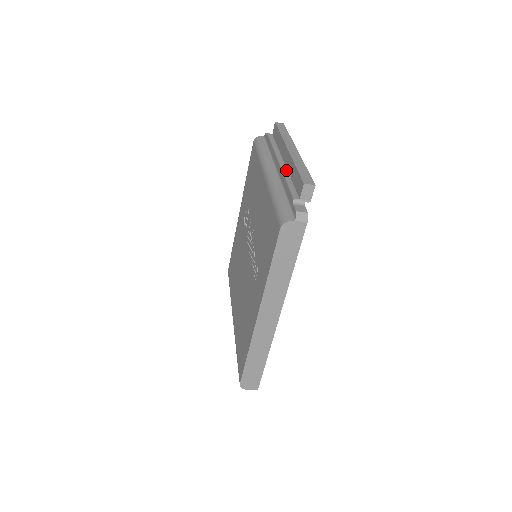
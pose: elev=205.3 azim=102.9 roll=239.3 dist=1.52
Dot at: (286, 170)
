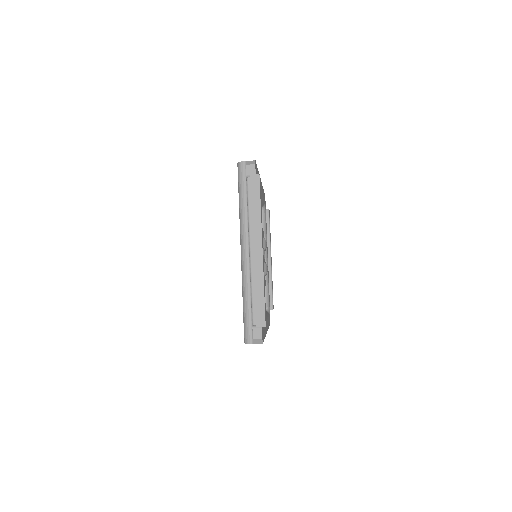
Dot at: (253, 270)
